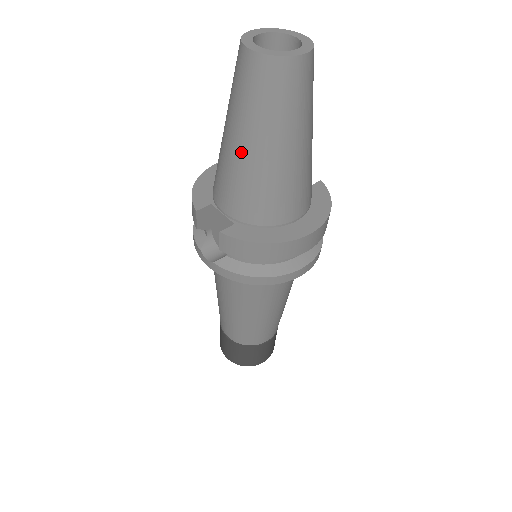
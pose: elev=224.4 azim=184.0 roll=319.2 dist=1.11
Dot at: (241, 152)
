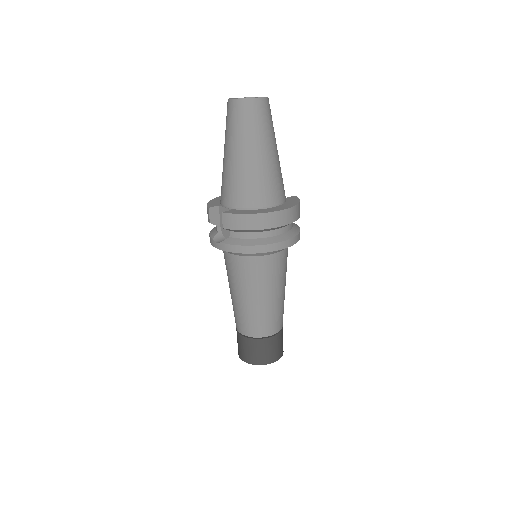
Dot at: (232, 159)
